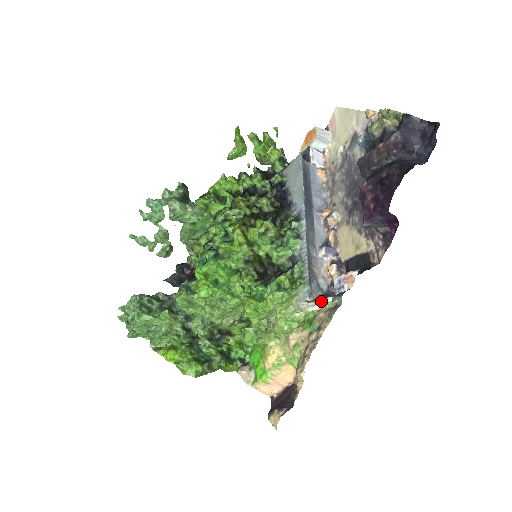
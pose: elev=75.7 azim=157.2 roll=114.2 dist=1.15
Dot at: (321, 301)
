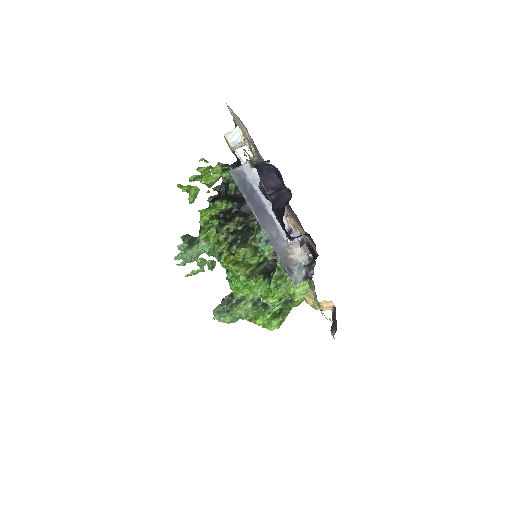
Dot at: (306, 280)
